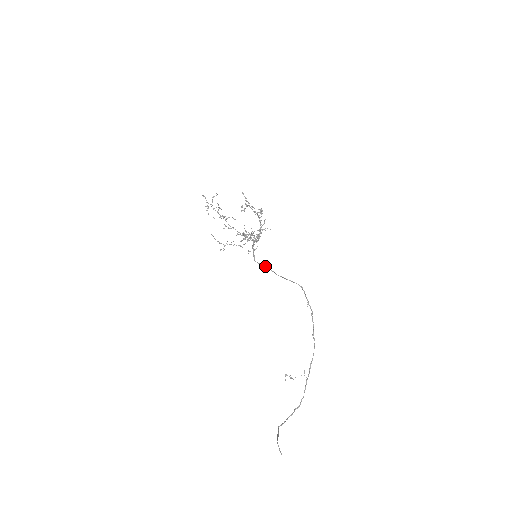
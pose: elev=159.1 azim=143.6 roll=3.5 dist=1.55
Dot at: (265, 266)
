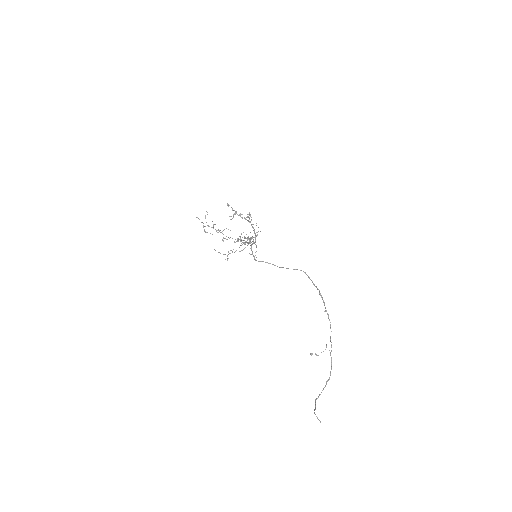
Dot at: (265, 262)
